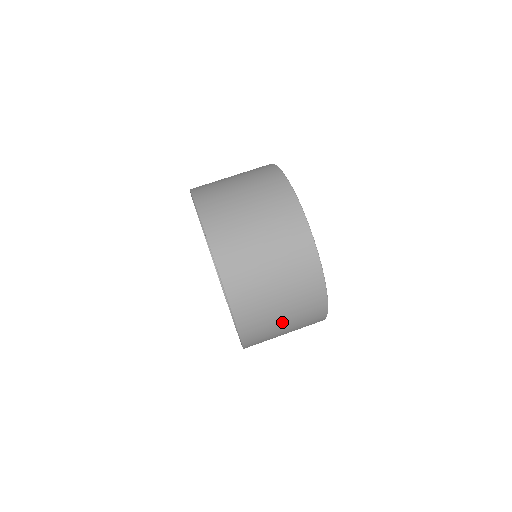
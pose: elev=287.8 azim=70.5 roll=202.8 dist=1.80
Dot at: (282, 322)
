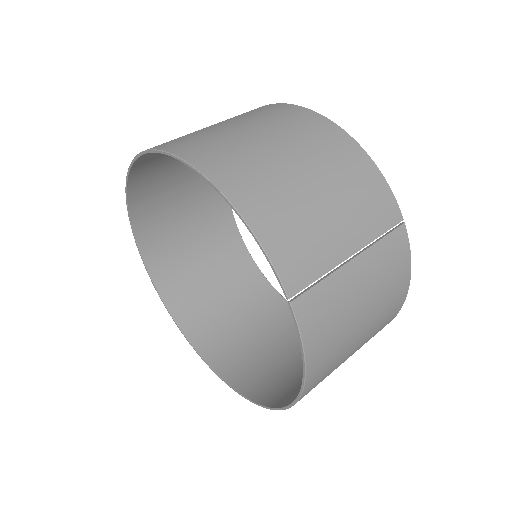
Dot at: (272, 149)
